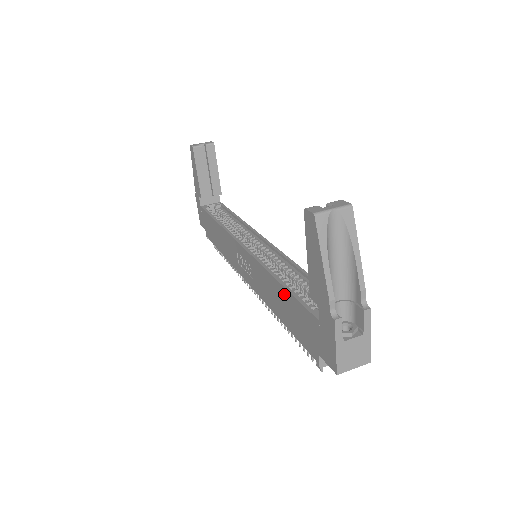
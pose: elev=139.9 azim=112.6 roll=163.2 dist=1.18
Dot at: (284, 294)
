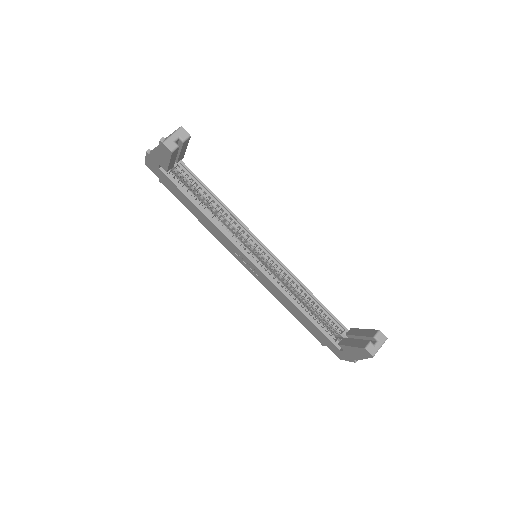
Dot at: (305, 318)
